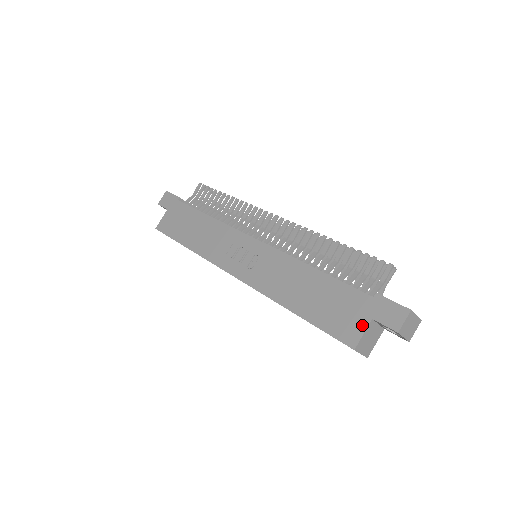
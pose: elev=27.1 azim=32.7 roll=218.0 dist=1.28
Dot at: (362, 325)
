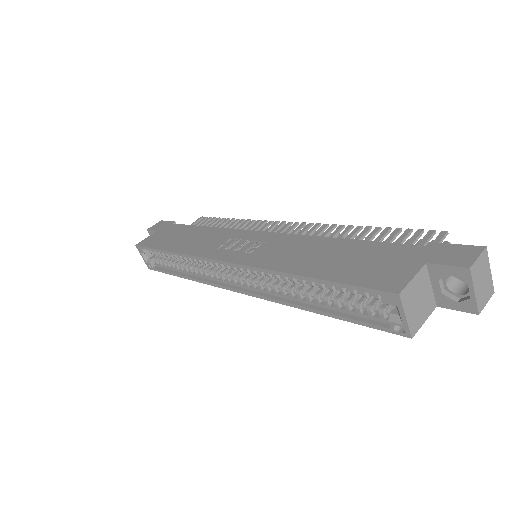
Dot at: (410, 270)
